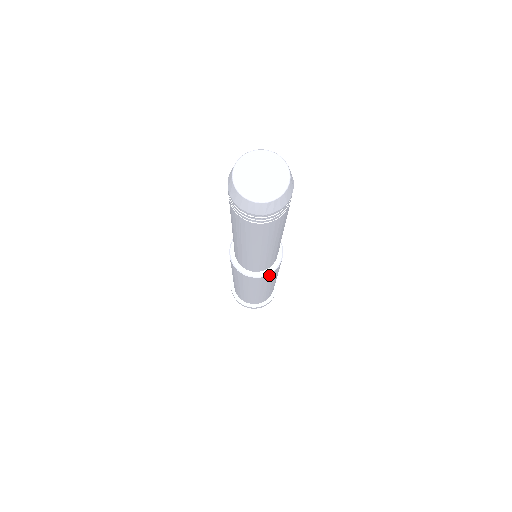
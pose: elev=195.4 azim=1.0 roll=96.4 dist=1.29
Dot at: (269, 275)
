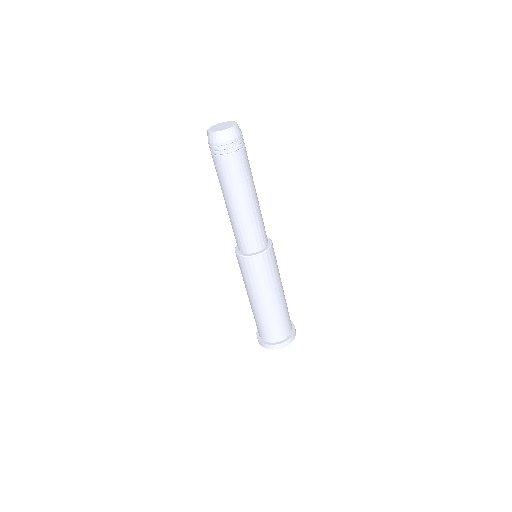
Dot at: (244, 259)
